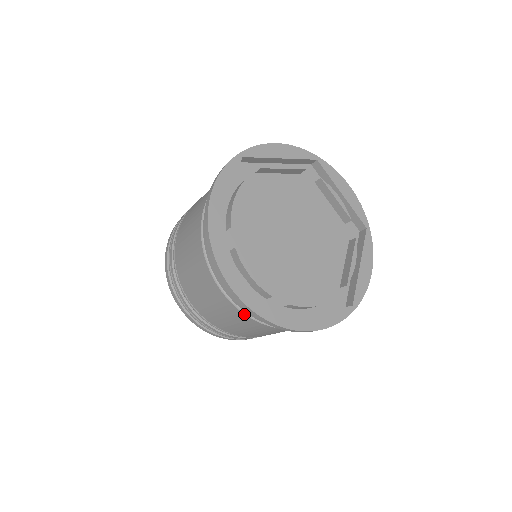
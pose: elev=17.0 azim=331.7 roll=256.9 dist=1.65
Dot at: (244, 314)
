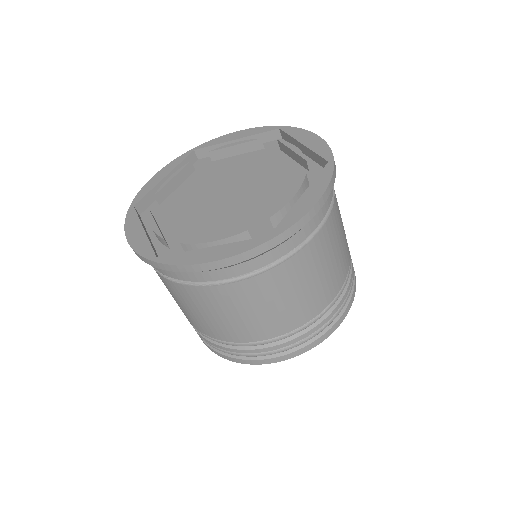
Dot at: (161, 276)
